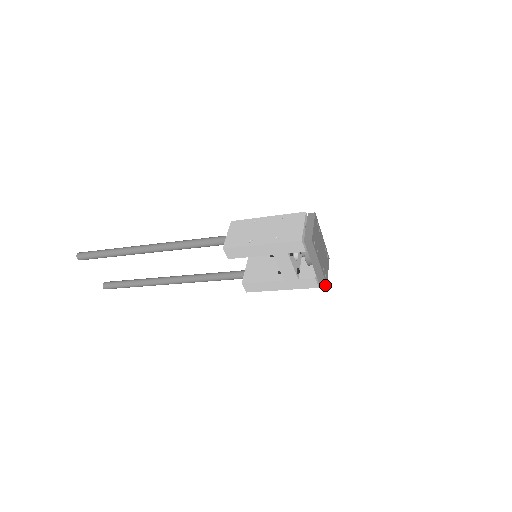
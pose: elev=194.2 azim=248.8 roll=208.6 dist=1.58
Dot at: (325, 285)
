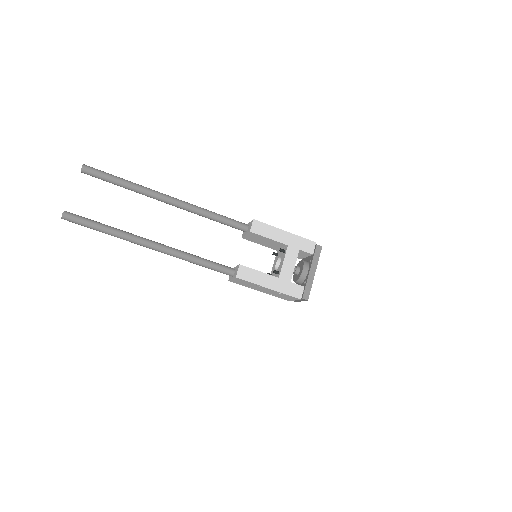
Dot at: (307, 299)
